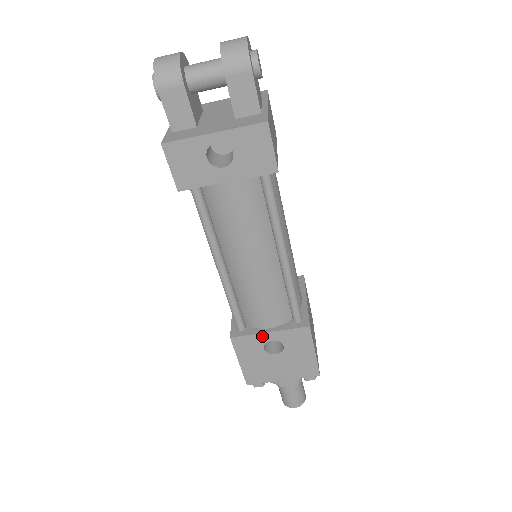
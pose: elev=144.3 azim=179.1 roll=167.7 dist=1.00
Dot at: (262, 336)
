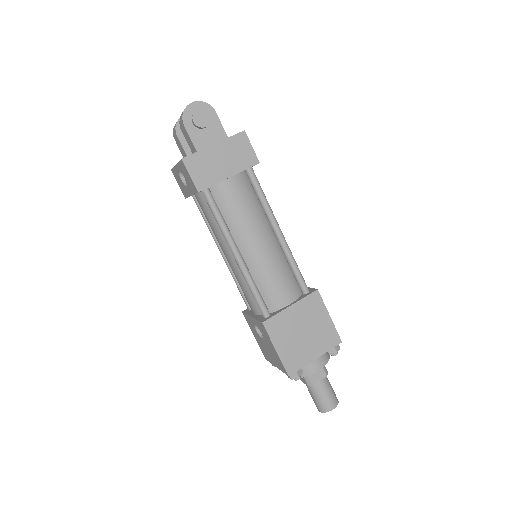
Dot at: (251, 318)
